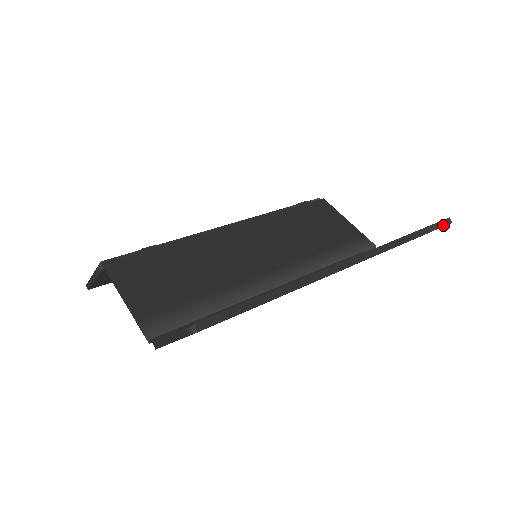
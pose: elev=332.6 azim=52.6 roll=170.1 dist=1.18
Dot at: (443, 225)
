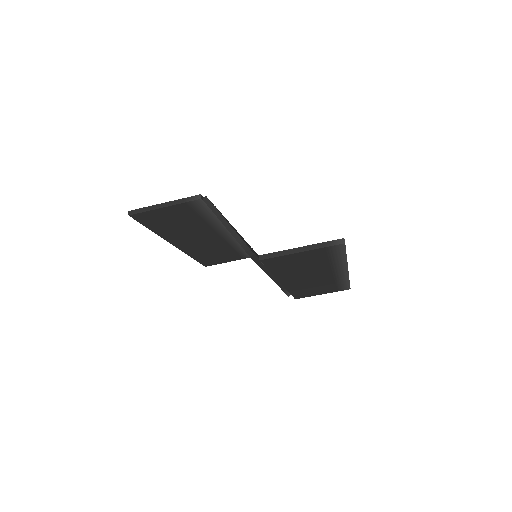
Dot at: occluded
